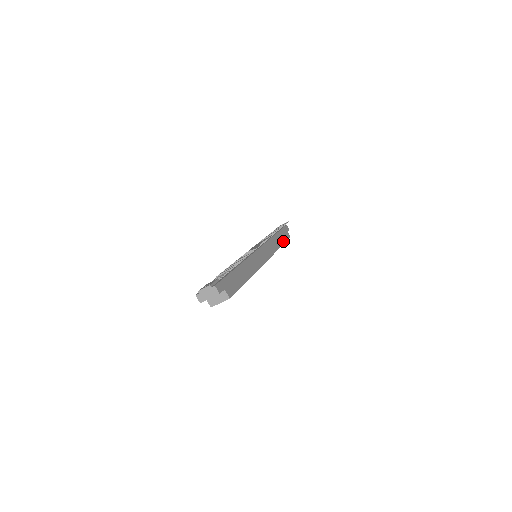
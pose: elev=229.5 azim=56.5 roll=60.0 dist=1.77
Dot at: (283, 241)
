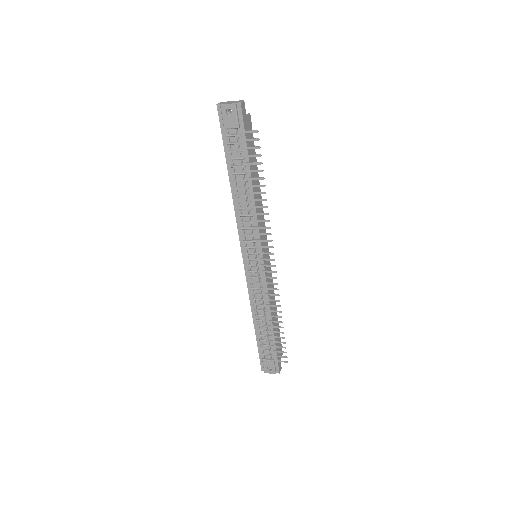
Dot at: occluded
